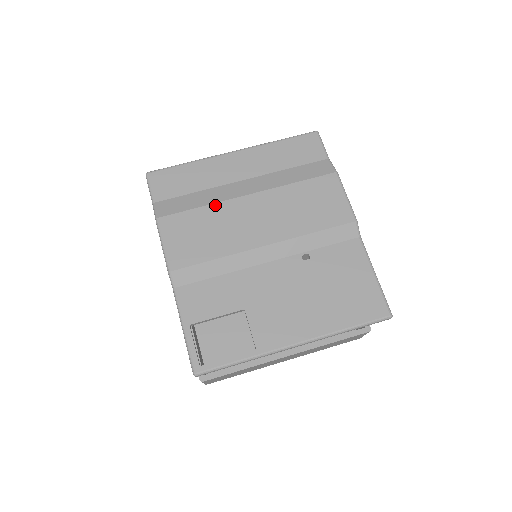
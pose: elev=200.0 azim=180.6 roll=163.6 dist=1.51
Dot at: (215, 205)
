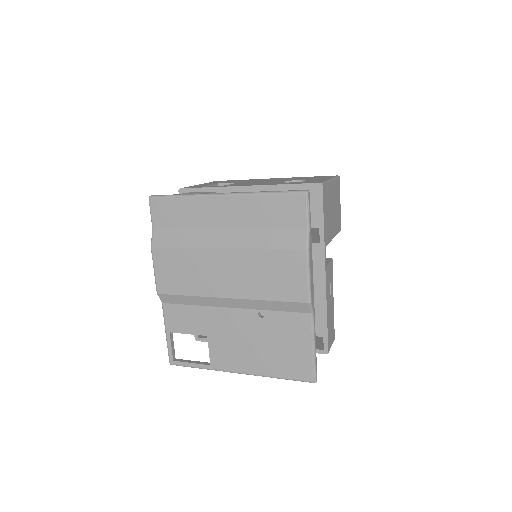
Dot at: (195, 250)
